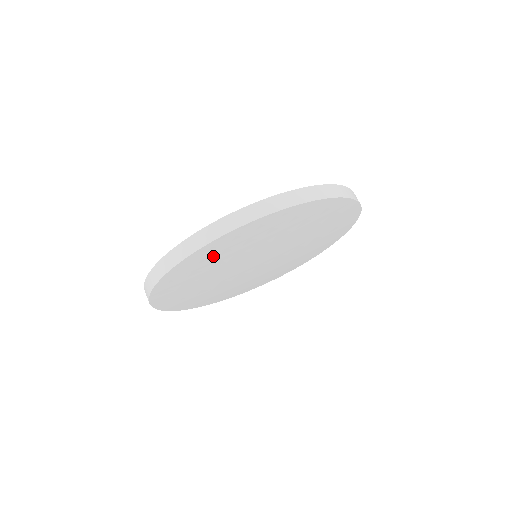
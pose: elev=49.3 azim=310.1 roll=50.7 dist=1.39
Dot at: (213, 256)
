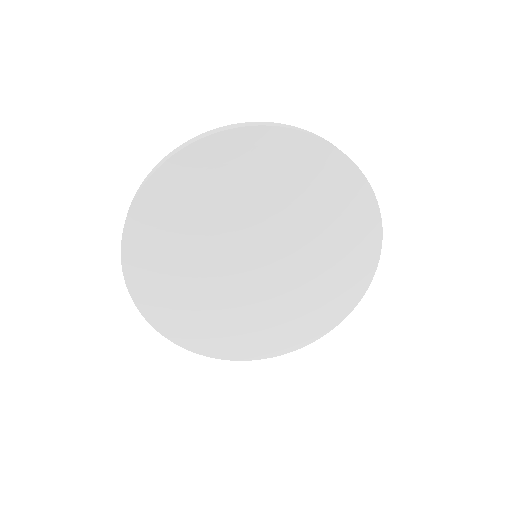
Dot at: (158, 236)
